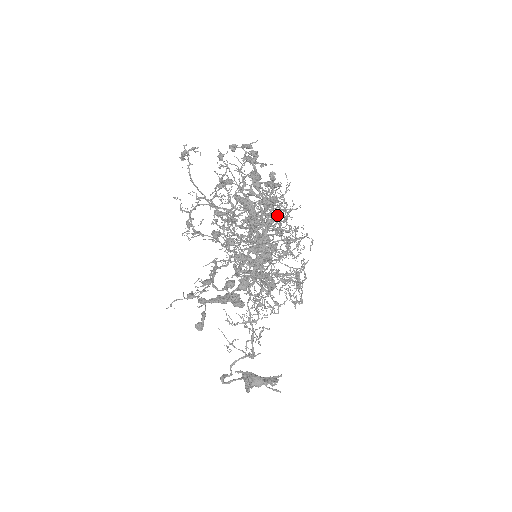
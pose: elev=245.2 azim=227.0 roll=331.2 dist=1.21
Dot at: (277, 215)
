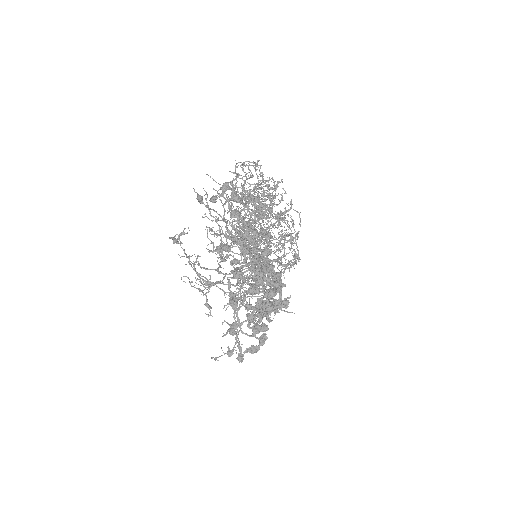
Dot at: (261, 201)
